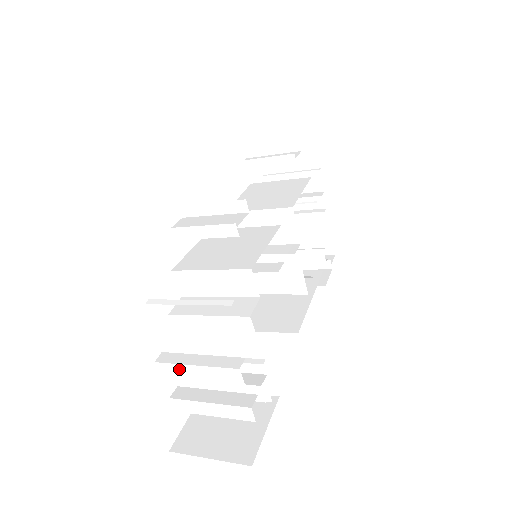
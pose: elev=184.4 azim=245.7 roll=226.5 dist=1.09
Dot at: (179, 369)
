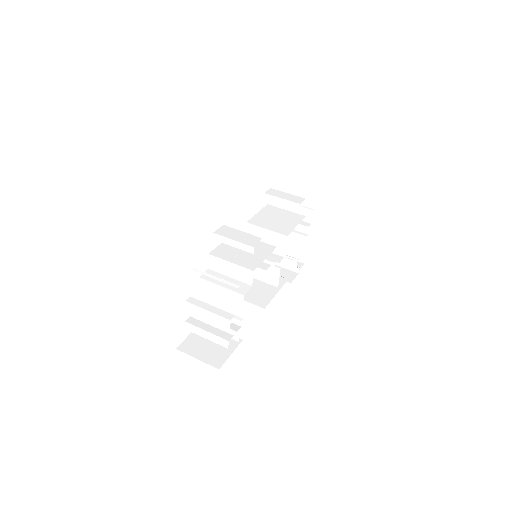
Dot at: (198, 309)
